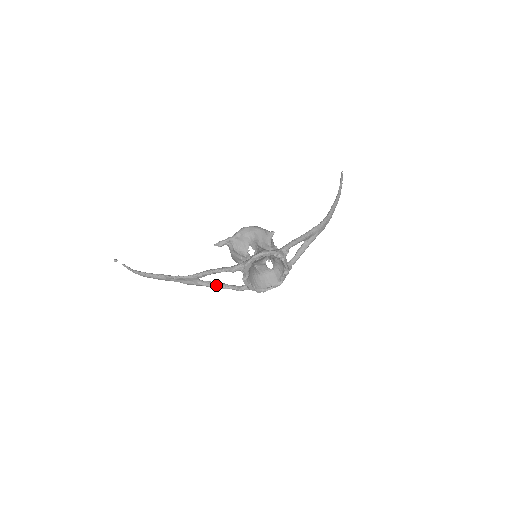
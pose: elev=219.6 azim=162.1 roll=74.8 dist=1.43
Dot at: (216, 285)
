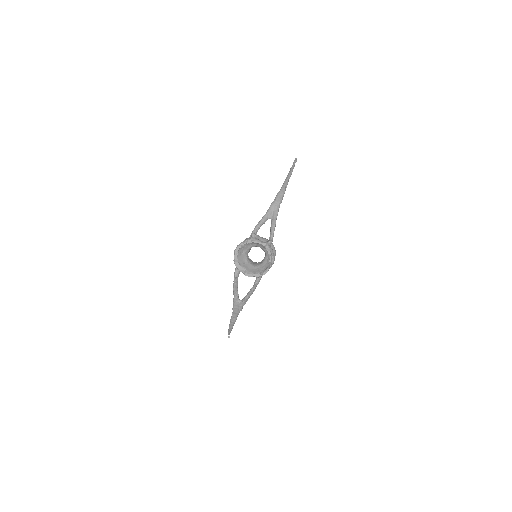
Dot at: (247, 294)
